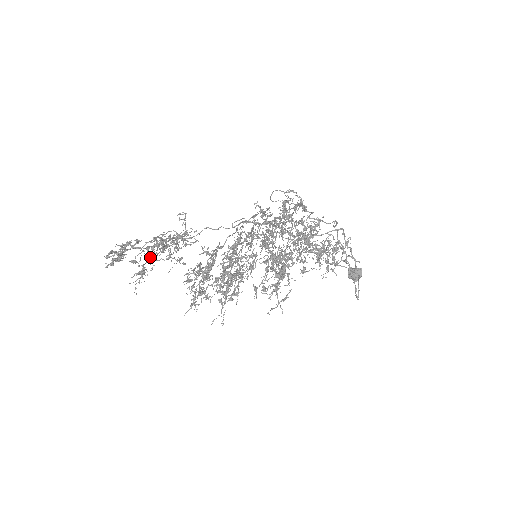
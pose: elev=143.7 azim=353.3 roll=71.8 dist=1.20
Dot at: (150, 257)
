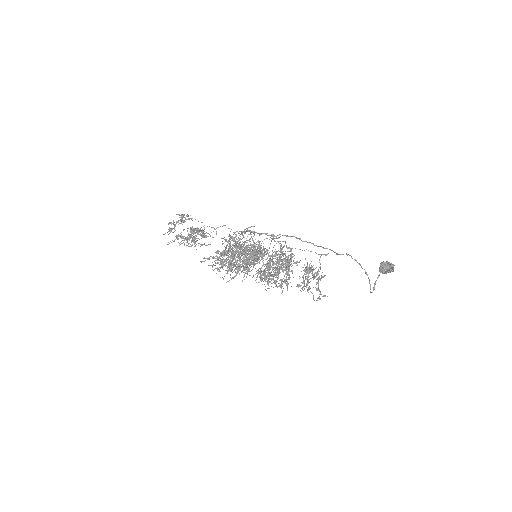
Dot at: occluded
